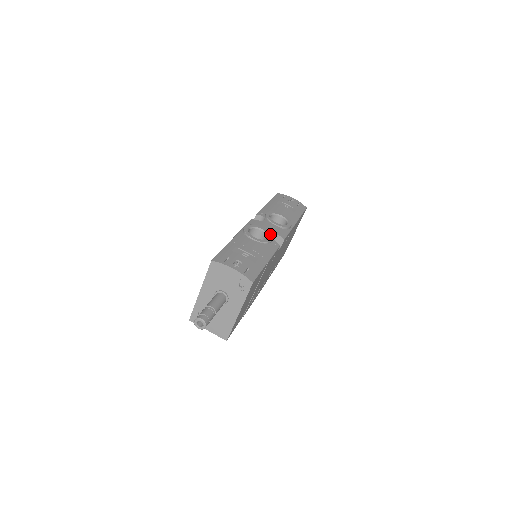
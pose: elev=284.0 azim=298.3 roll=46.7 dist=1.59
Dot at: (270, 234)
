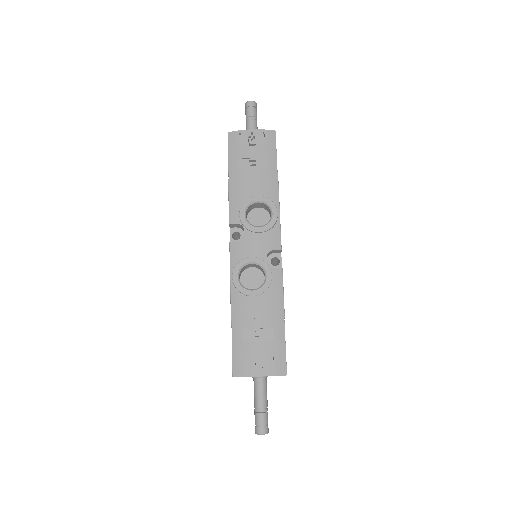
Dot at: (264, 264)
